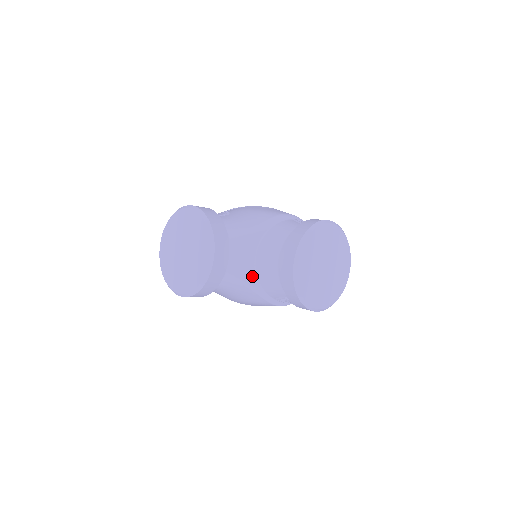
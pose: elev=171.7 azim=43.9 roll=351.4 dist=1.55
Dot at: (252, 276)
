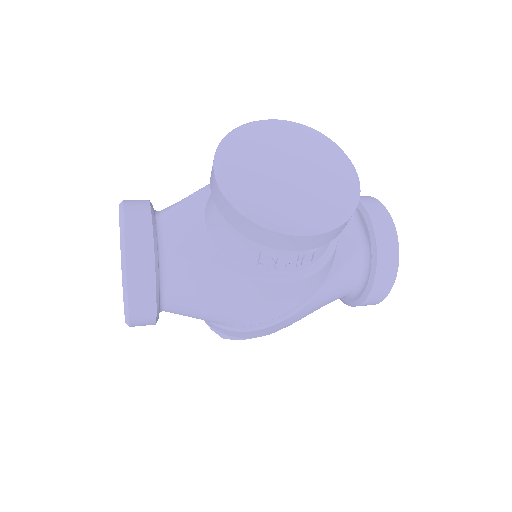
Dot at: (207, 247)
